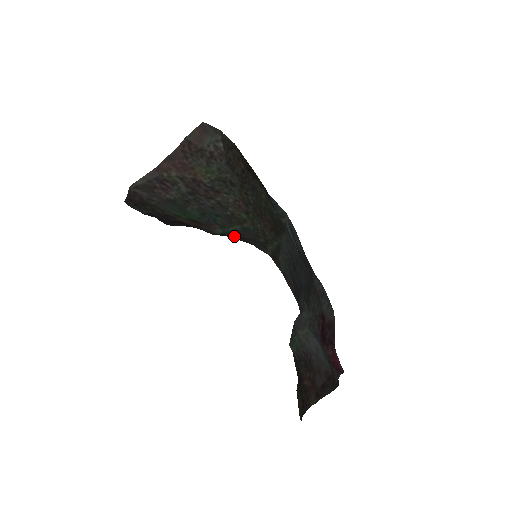
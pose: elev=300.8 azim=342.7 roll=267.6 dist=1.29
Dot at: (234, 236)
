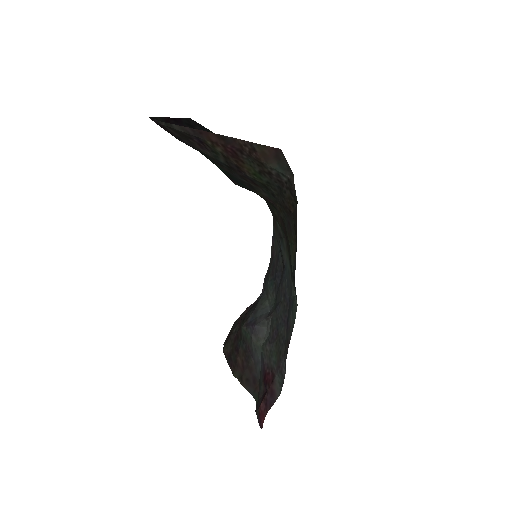
Dot at: occluded
